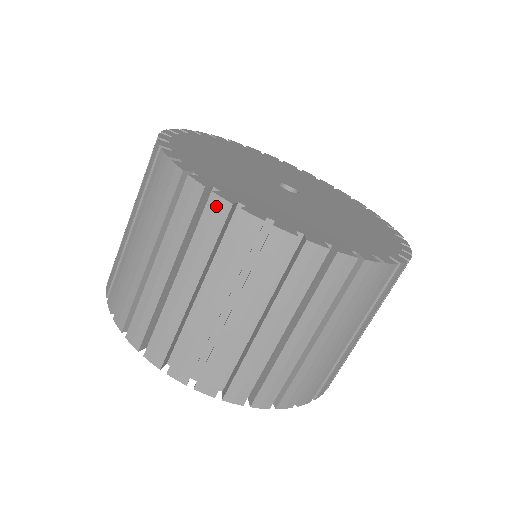
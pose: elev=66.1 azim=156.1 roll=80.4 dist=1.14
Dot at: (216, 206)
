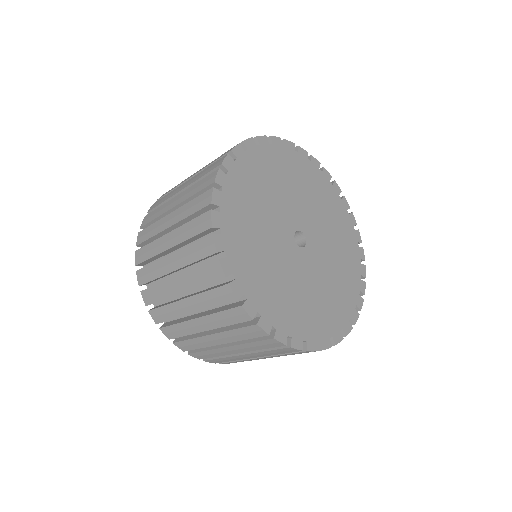
Dot at: (241, 313)
